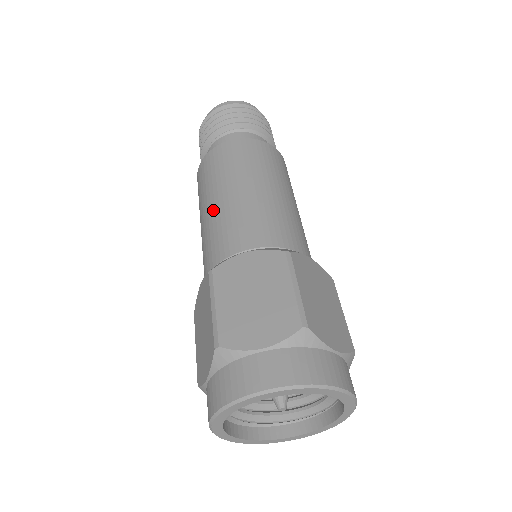
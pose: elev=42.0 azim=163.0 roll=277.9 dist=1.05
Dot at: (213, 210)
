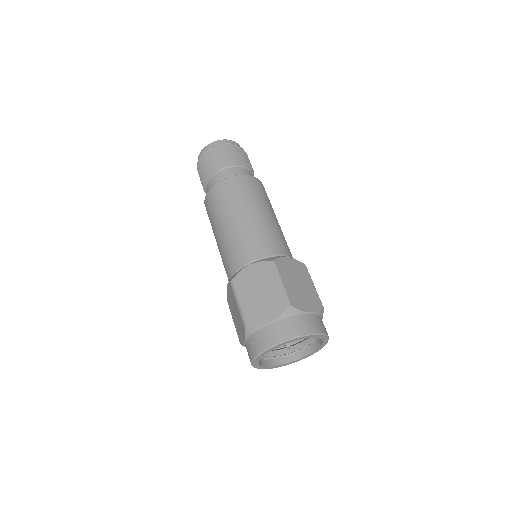
Dot at: (222, 236)
